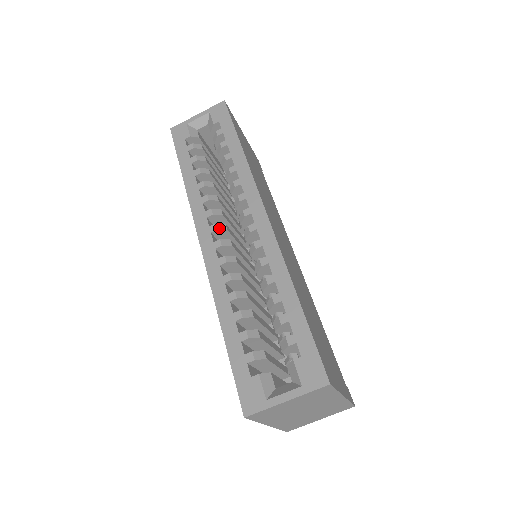
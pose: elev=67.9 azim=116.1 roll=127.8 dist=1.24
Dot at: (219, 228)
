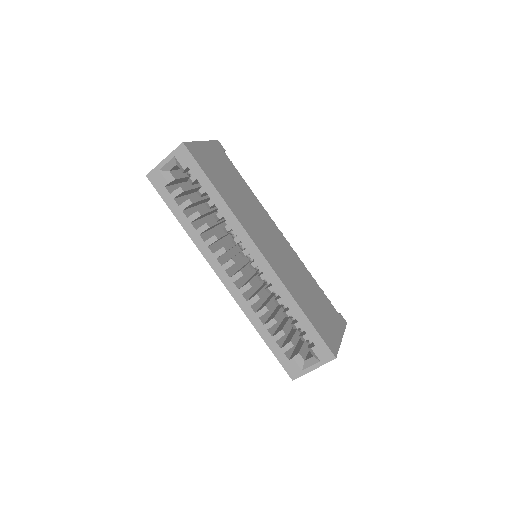
Dot at: (229, 266)
